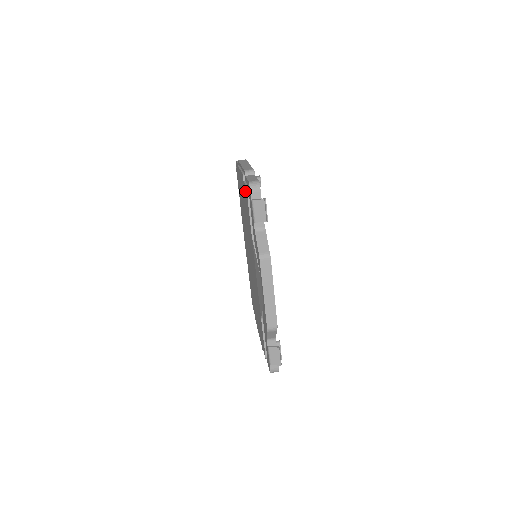
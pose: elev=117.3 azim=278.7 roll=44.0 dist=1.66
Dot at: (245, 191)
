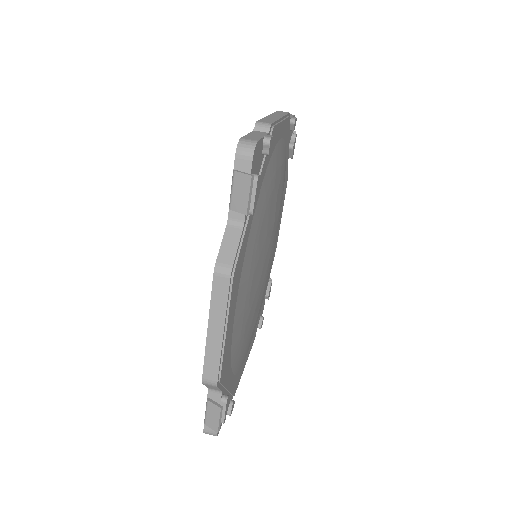
Dot at: occluded
